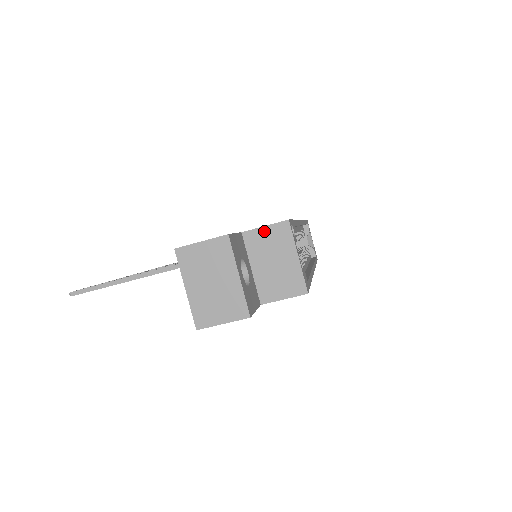
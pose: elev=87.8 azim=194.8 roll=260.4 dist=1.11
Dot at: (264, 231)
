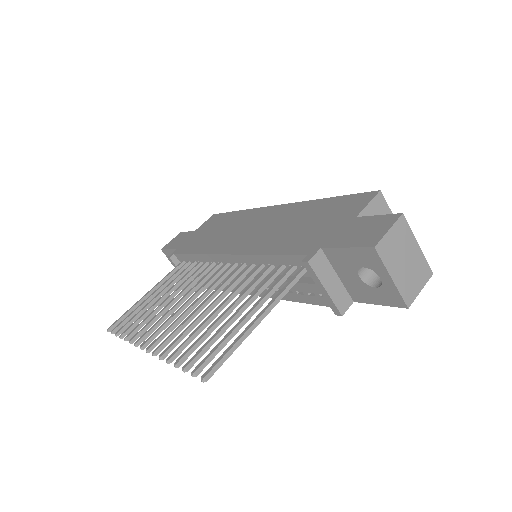
Dot at: (369, 208)
